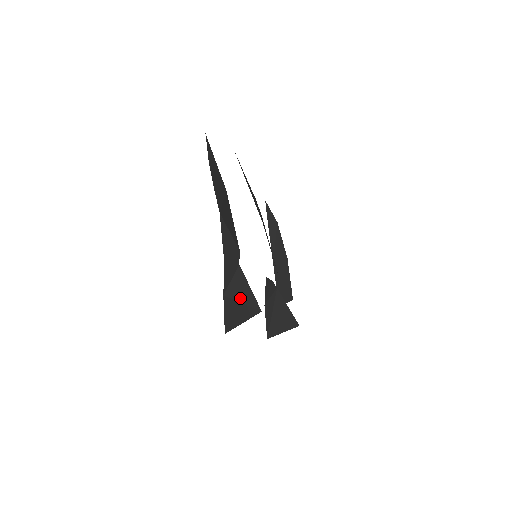
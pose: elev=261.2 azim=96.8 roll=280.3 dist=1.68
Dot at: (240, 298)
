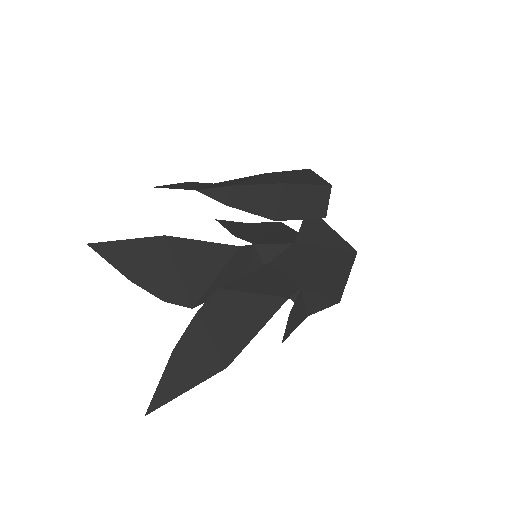
Dot at: occluded
